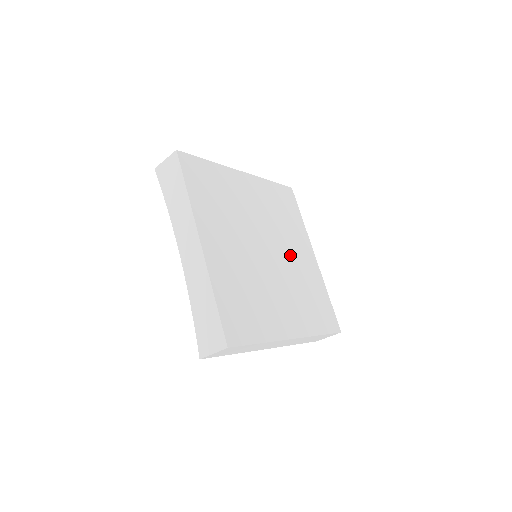
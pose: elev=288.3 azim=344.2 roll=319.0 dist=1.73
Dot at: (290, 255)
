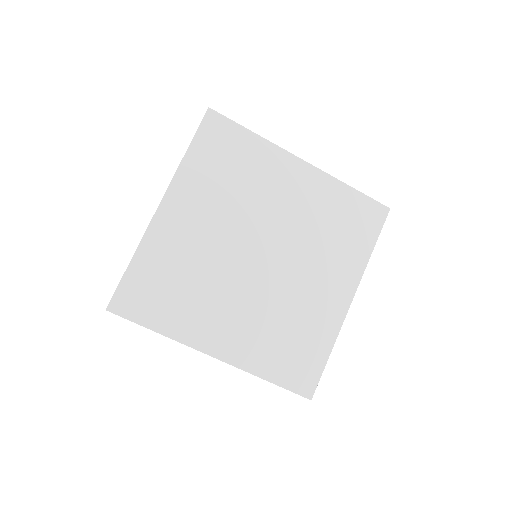
Dot at: (300, 278)
